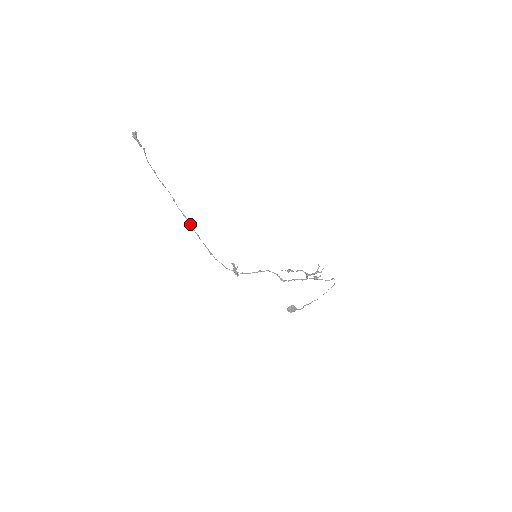
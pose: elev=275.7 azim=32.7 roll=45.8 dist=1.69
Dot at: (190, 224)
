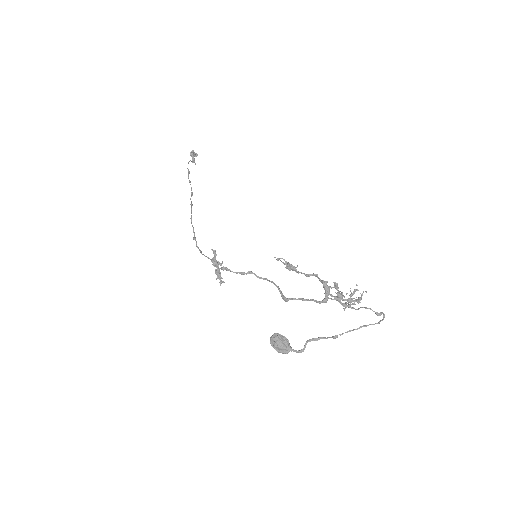
Dot at: (191, 210)
